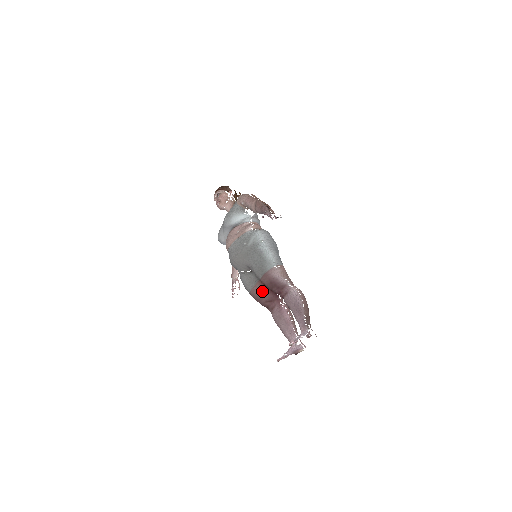
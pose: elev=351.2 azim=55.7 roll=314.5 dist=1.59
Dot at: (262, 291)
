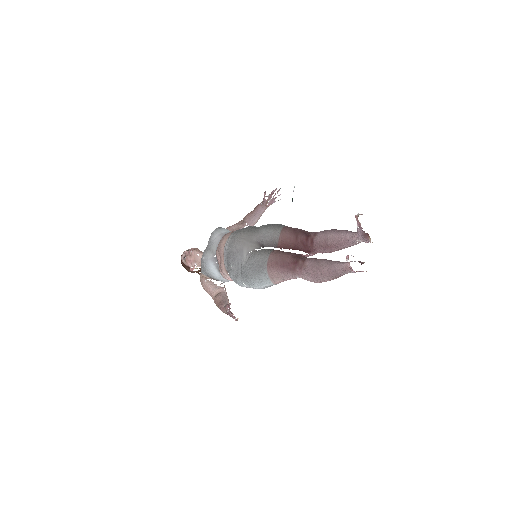
Dot at: (283, 252)
